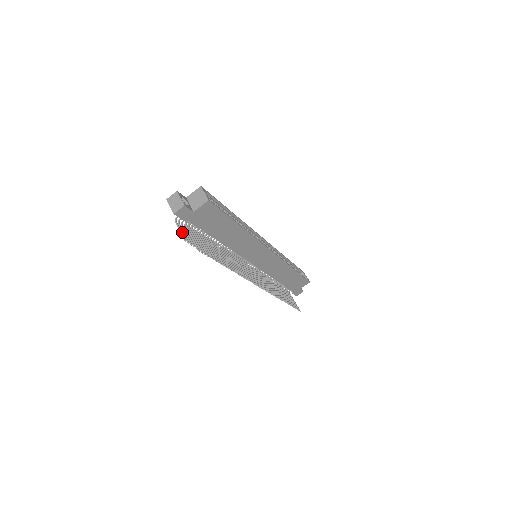
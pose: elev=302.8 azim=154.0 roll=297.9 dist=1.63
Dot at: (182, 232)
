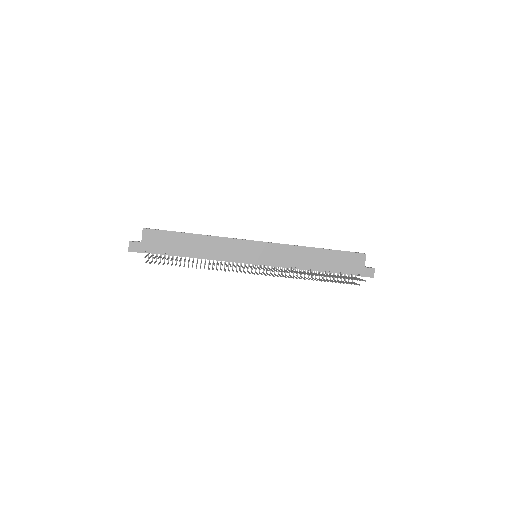
Dot at: occluded
